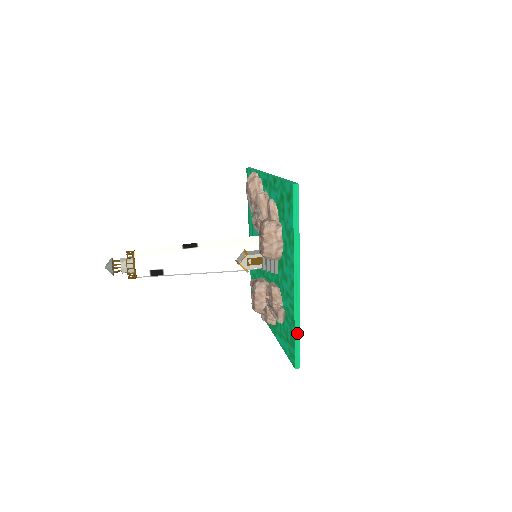
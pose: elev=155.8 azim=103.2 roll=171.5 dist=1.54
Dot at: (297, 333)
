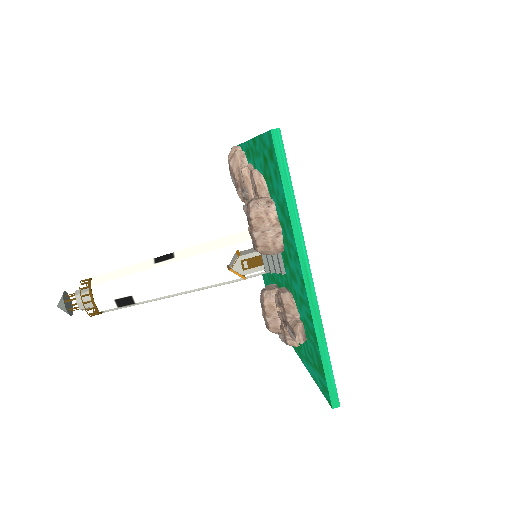
Dot at: (324, 355)
